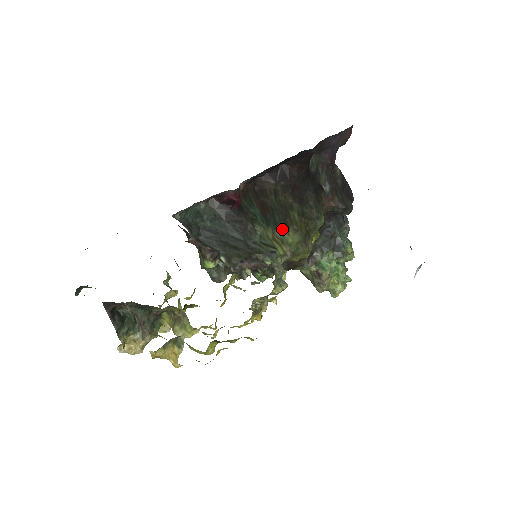
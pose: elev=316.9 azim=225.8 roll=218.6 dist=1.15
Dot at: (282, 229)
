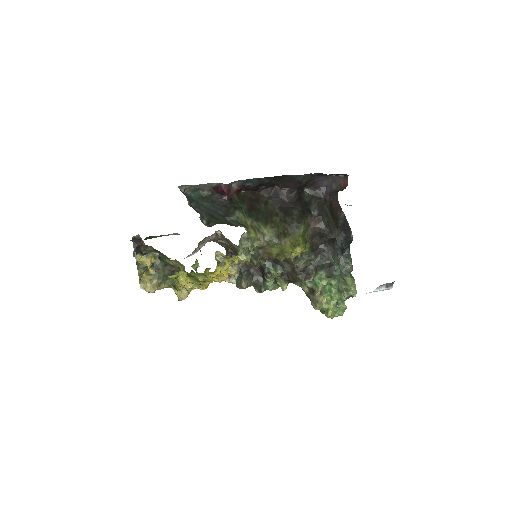
Dot at: (261, 223)
